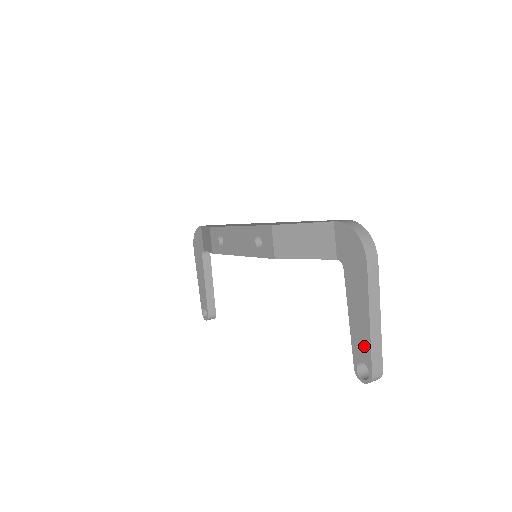
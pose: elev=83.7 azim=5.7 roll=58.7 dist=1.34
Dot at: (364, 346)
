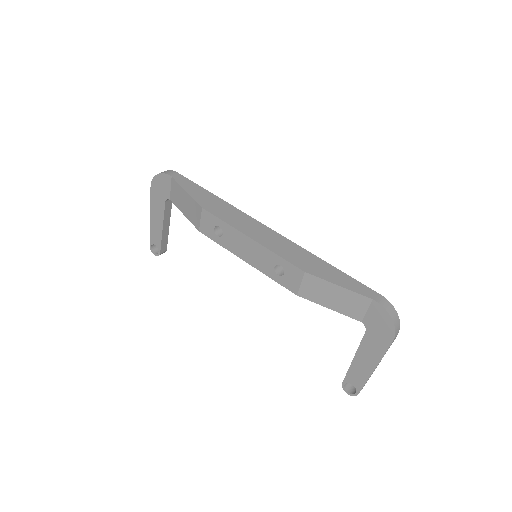
Dot at: (360, 379)
